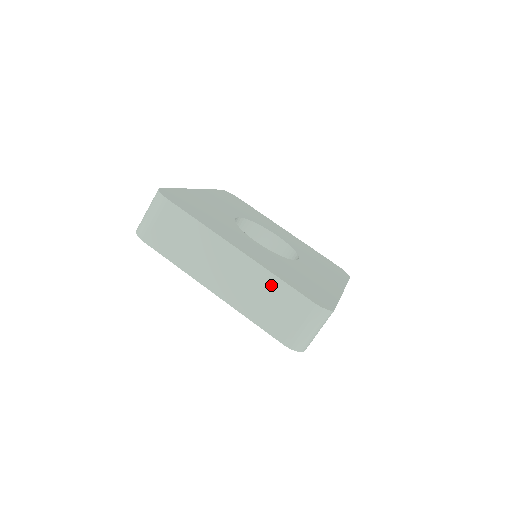
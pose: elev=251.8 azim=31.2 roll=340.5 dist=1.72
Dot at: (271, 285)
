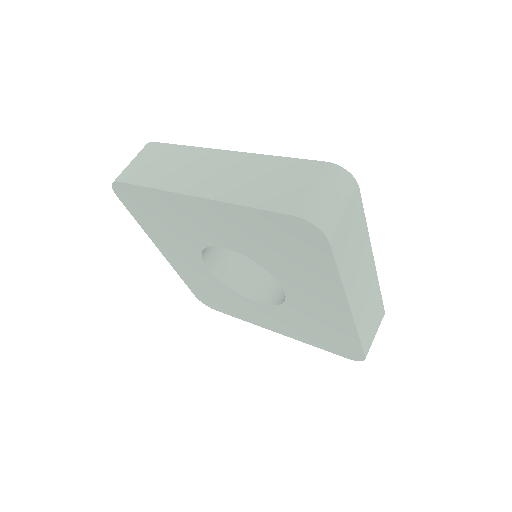
Dot at: (270, 165)
